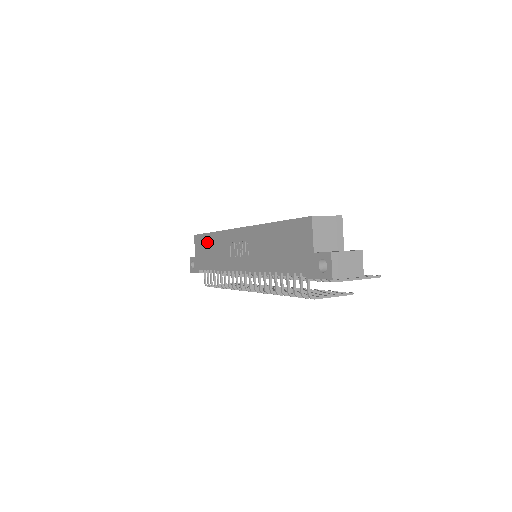
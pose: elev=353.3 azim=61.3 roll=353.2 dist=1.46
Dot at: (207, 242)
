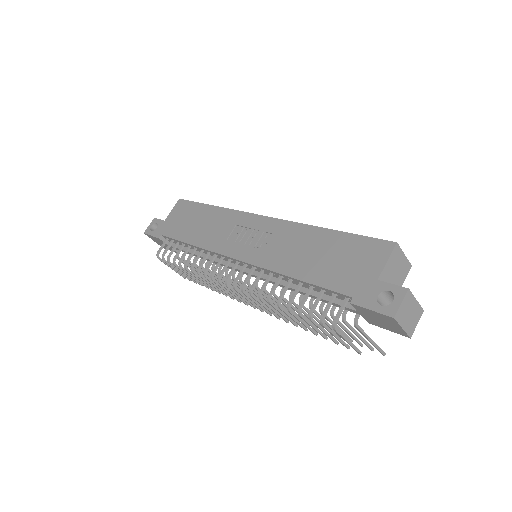
Dot at: (197, 212)
